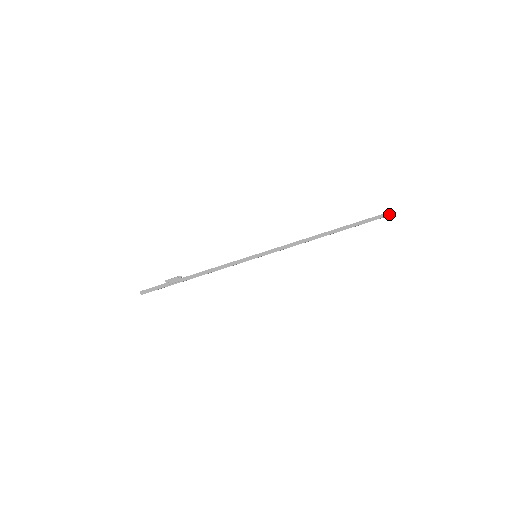
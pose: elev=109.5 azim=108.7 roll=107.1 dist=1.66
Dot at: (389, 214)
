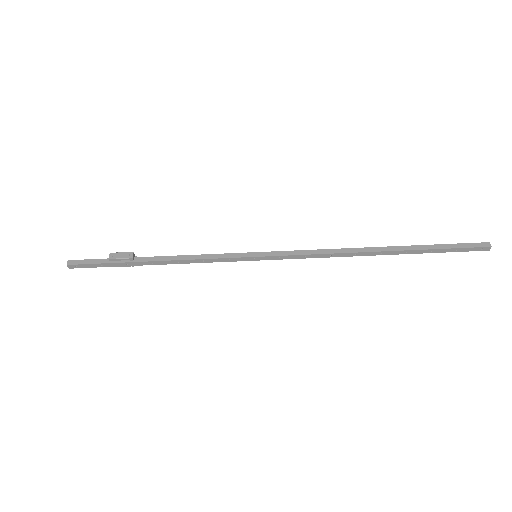
Dot at: (484, 245)
